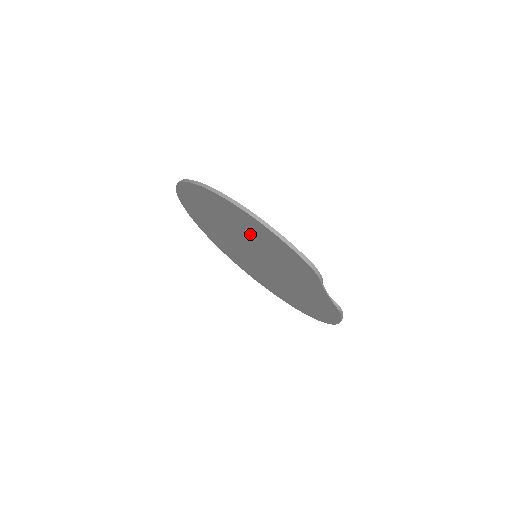
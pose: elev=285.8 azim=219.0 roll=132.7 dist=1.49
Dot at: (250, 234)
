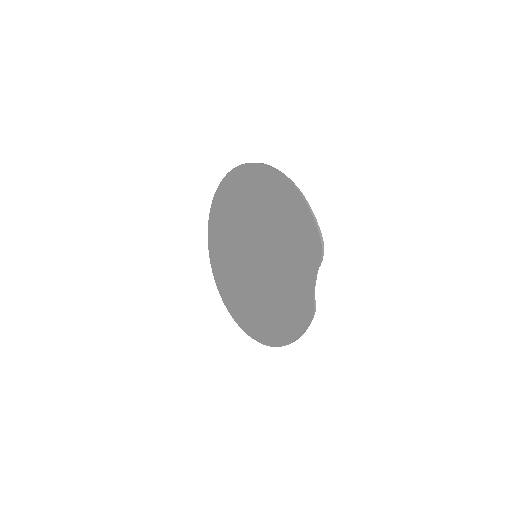
Dot at: (275, 218)
